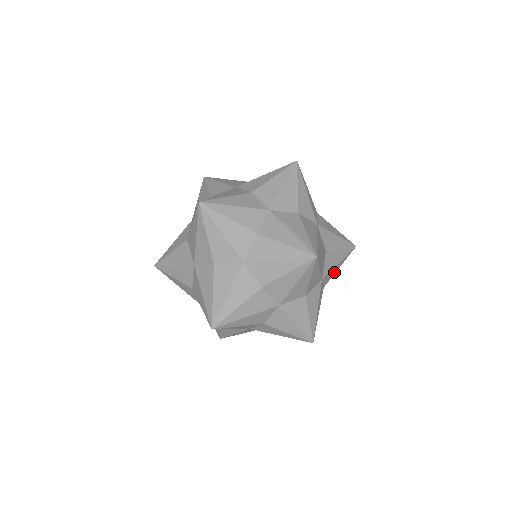
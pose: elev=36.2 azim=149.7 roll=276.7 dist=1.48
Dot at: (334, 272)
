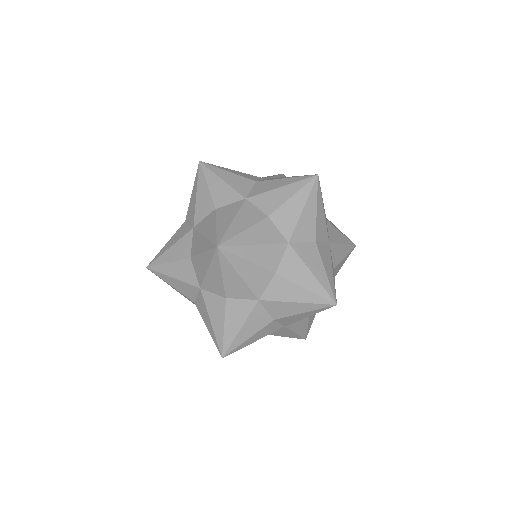
Dot at: occluded
